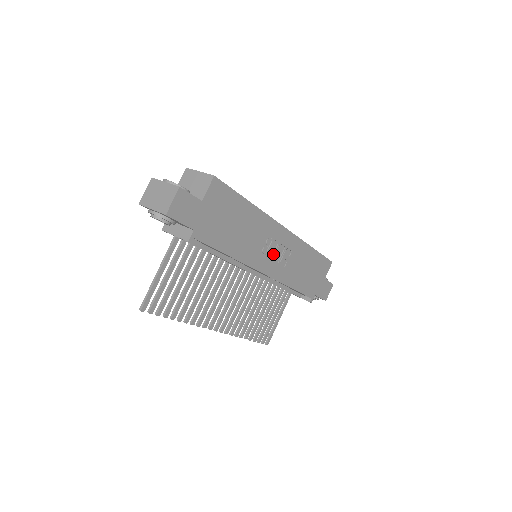
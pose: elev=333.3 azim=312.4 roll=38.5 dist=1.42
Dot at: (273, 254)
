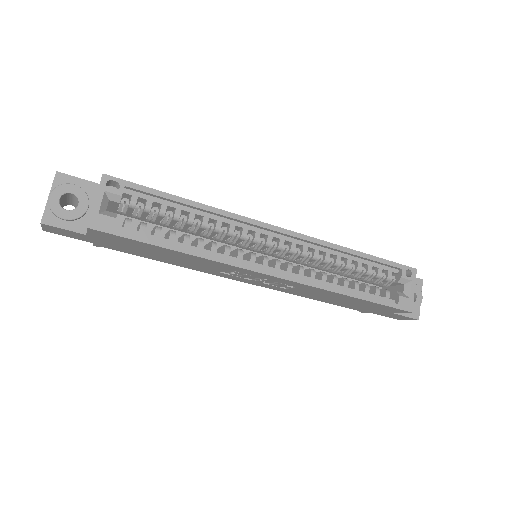
Dot at: (254, 279)
